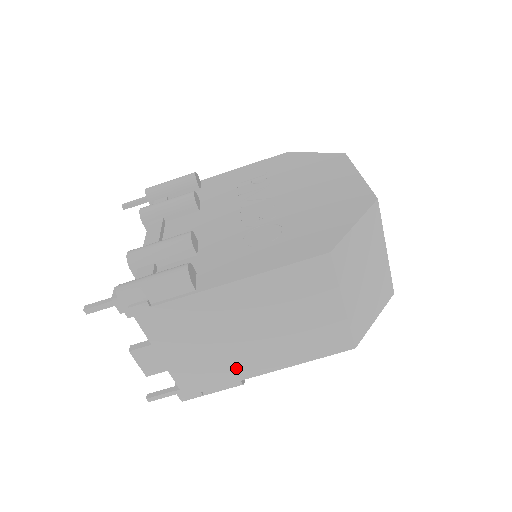
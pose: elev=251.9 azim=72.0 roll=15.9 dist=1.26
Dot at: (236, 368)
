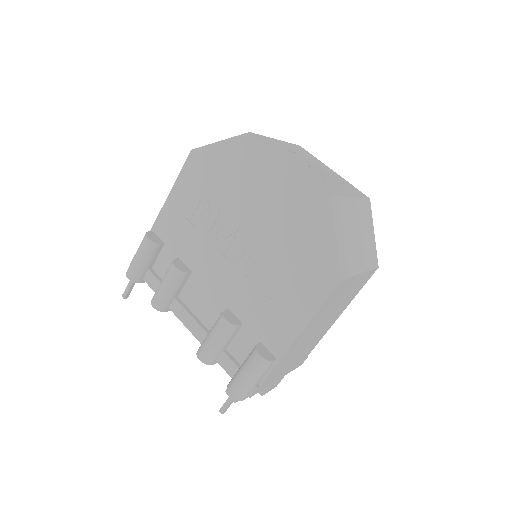
Dot at: (319, 338)
